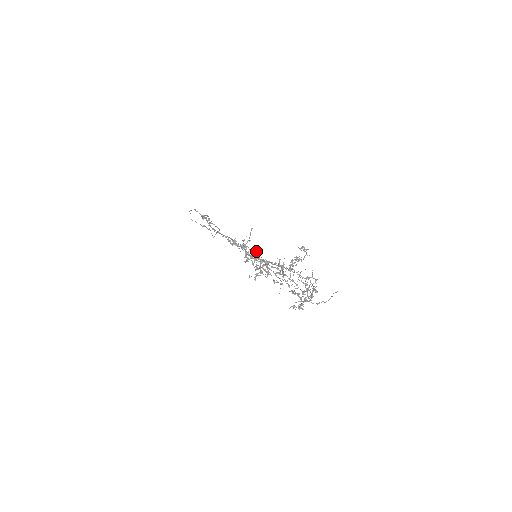
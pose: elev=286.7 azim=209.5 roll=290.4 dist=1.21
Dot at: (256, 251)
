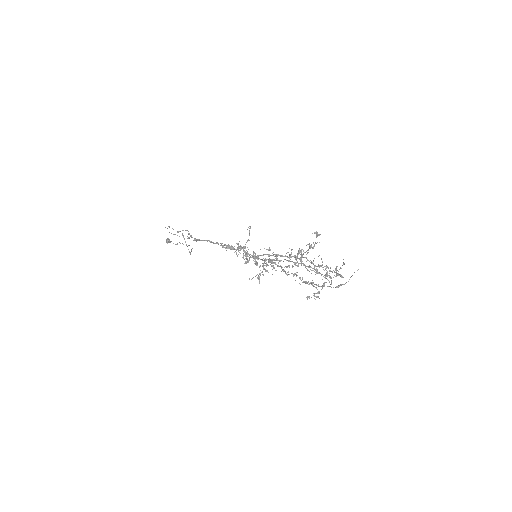
Dot at: (254, 252)
